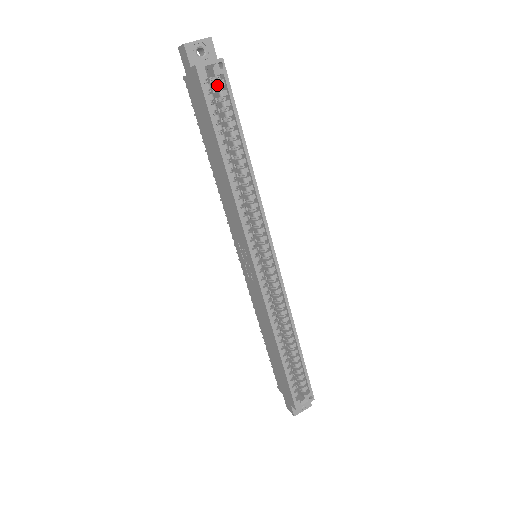
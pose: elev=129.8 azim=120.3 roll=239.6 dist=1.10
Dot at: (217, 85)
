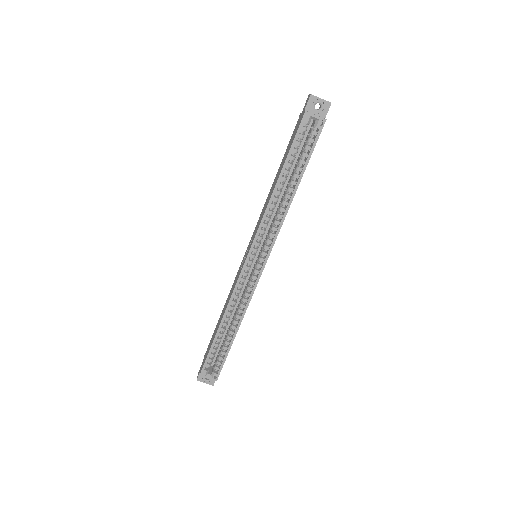
Dot at: (311, 132)
